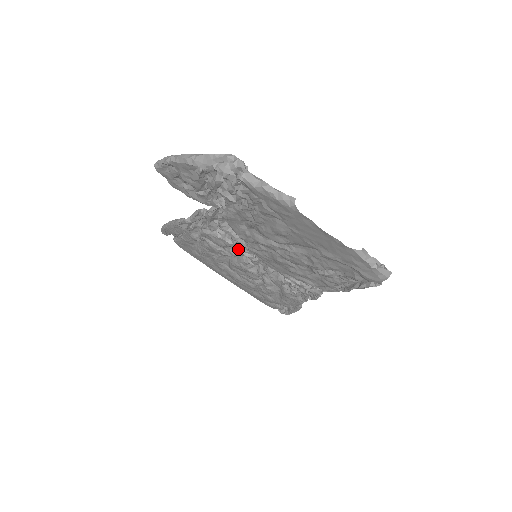
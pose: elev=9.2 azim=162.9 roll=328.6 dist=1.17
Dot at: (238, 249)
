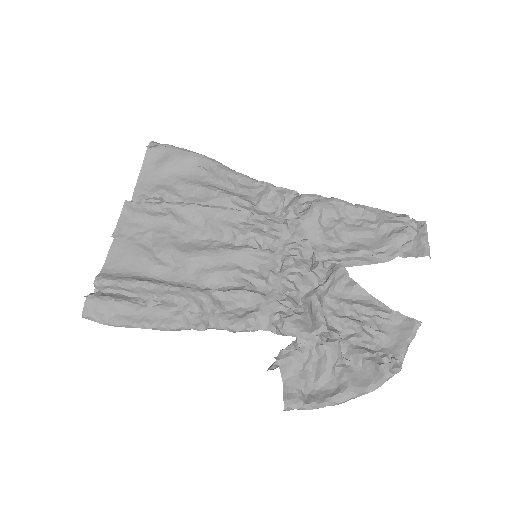
Dot at: (233, 268)
